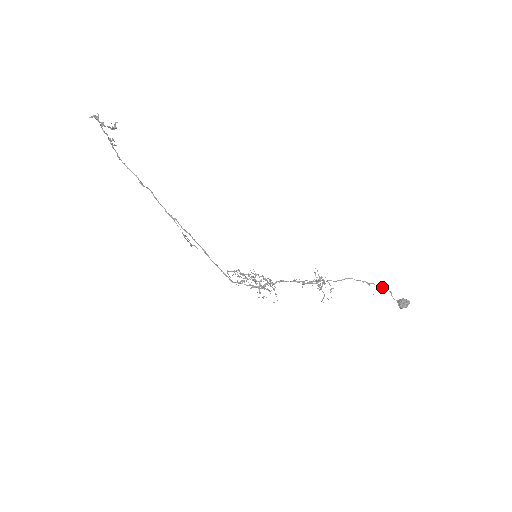
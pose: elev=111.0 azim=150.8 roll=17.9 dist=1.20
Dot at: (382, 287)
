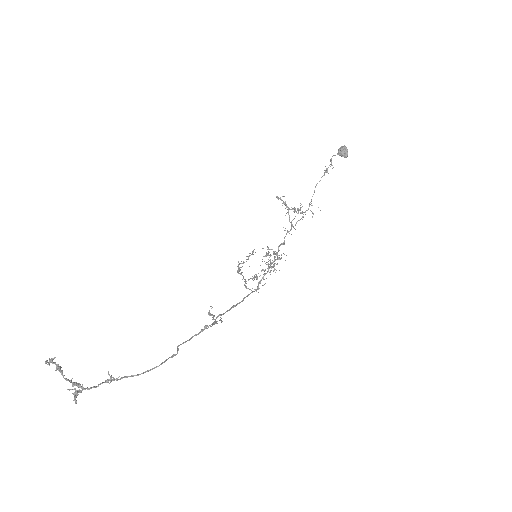
Dot at: (331, 161)
